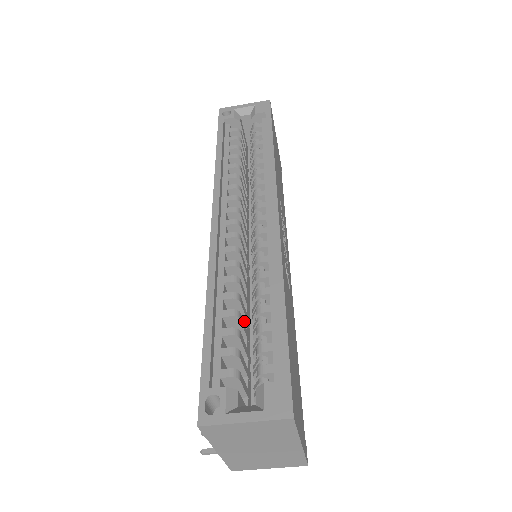
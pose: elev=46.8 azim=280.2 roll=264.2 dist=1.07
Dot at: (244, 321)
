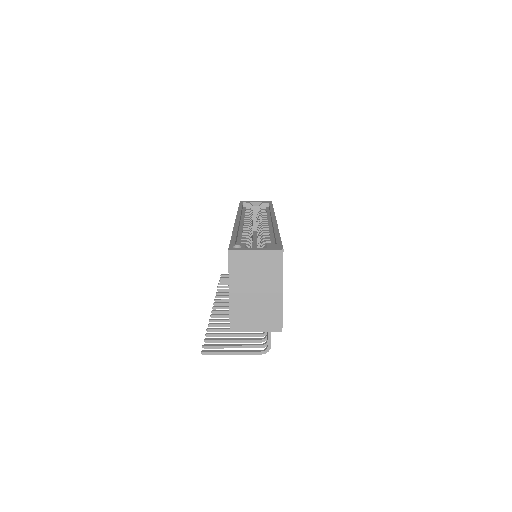
Dot at: occluded
